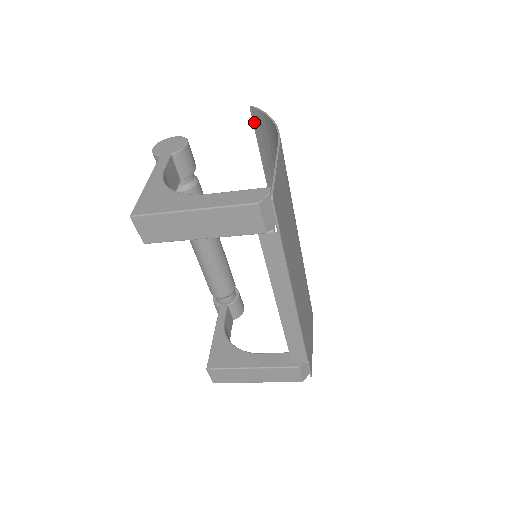
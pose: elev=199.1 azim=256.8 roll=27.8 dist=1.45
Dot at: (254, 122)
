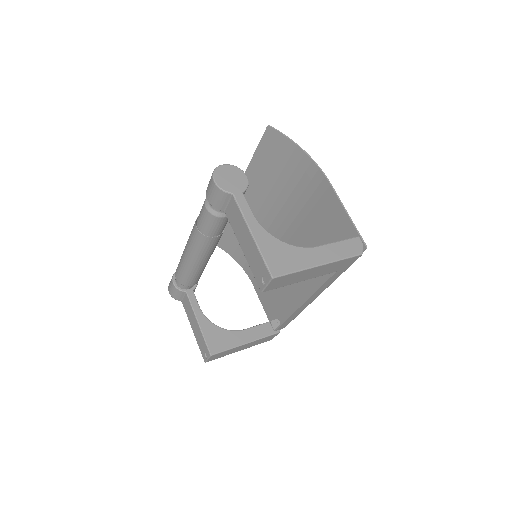
Dot at: (264, 138)
